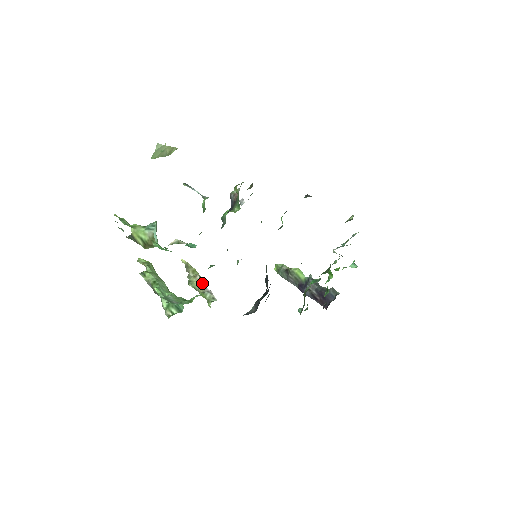
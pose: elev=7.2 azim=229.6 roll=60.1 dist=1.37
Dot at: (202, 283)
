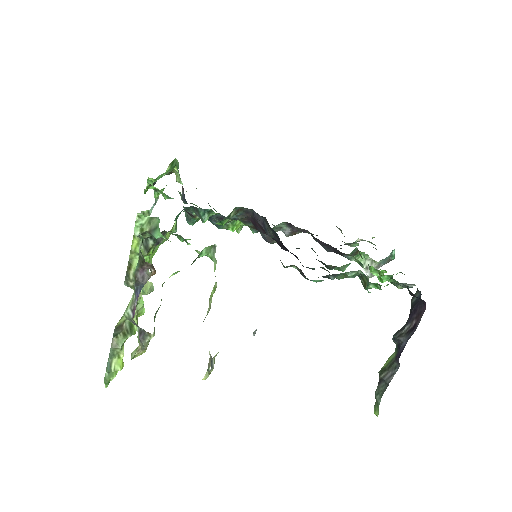
Dot at: (188, 243)
